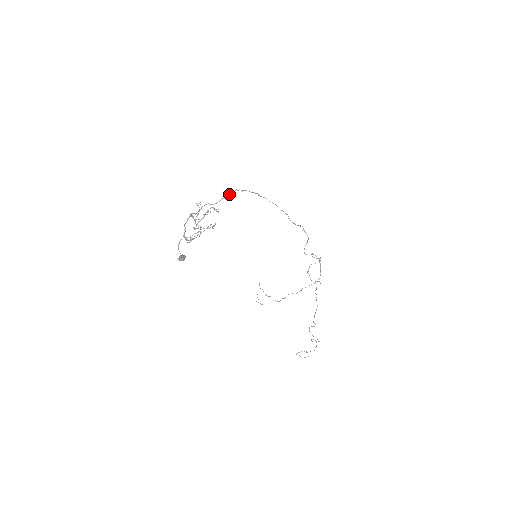
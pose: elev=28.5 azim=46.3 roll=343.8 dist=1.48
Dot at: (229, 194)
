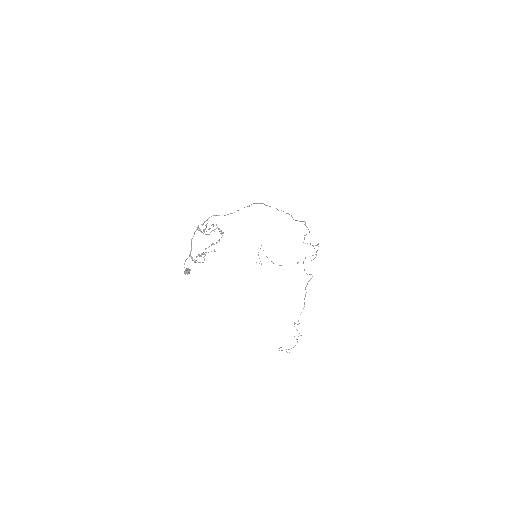
Dot at: occluded
